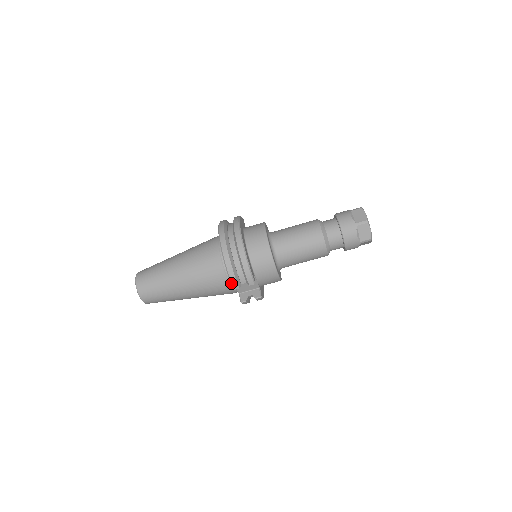
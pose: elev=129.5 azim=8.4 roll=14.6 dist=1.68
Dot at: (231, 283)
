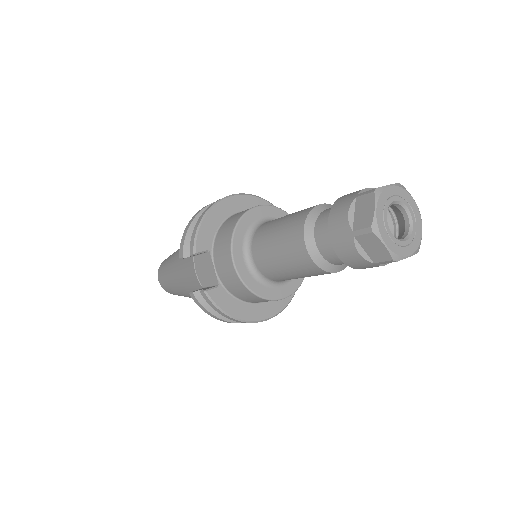
Dot at: (180, 247)
